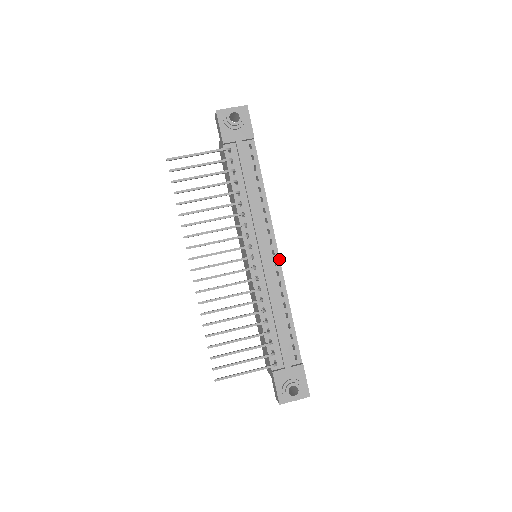
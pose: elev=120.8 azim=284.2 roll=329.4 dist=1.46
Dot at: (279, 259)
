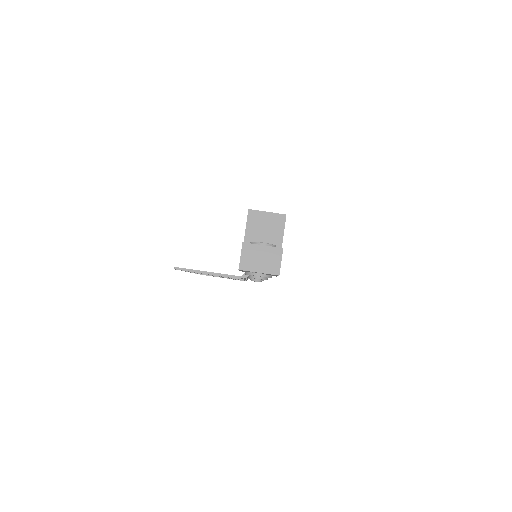
Dot at: occluded
